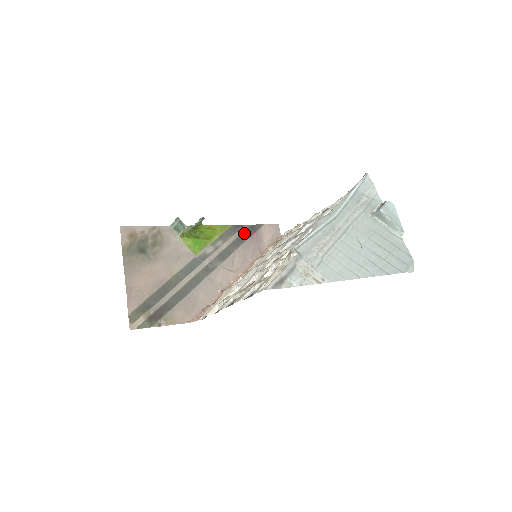
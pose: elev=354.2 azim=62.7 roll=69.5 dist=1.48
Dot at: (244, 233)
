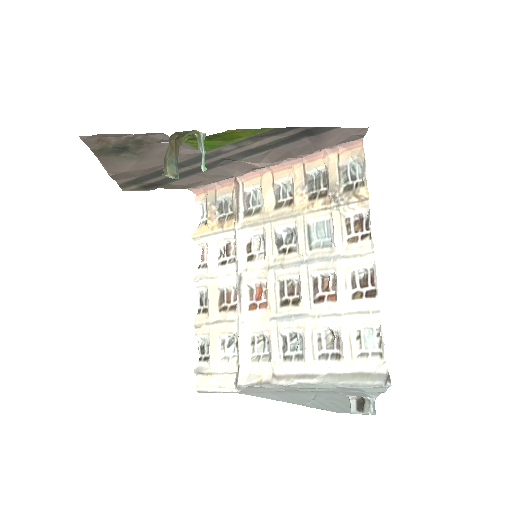
Dot at: (294, 135)
